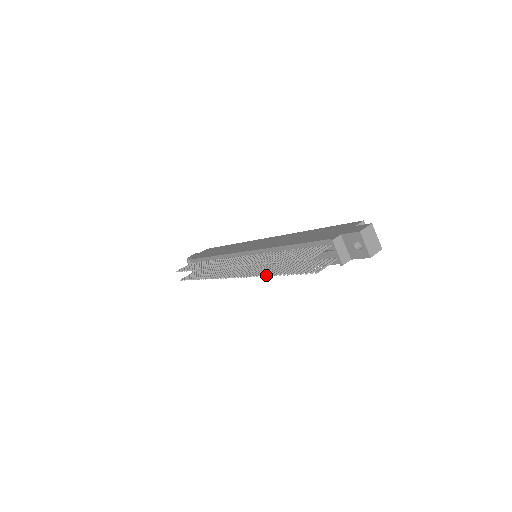
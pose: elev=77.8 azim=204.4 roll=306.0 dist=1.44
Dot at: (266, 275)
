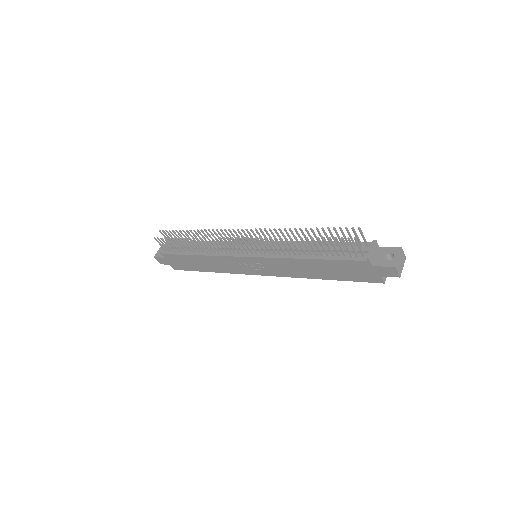
Dot at: (286, 239)
